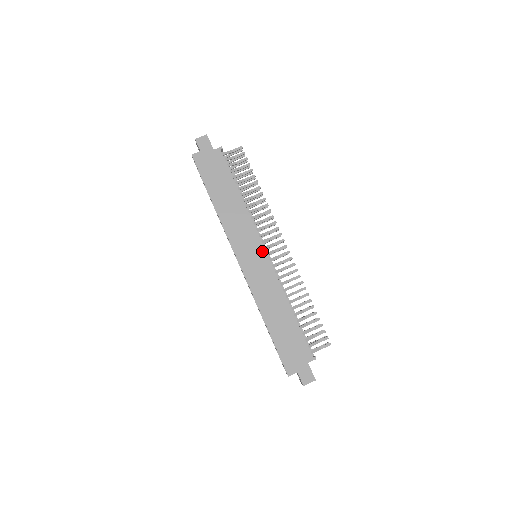
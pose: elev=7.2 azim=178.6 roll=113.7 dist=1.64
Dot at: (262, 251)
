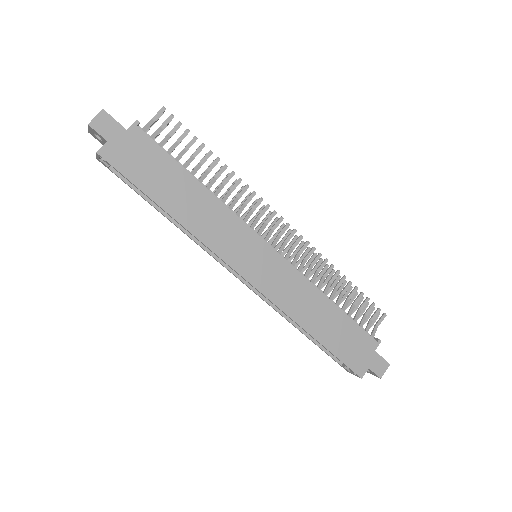
Dot at: (266, 248)
